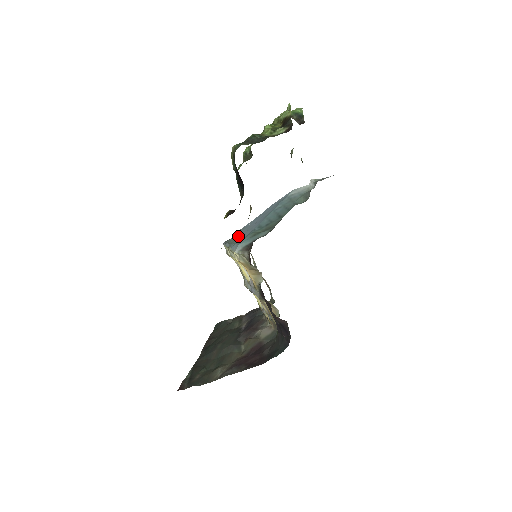
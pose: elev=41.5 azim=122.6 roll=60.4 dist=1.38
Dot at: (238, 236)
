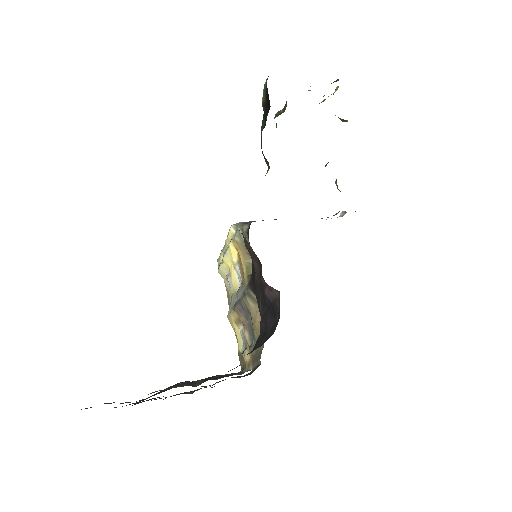
Dot at: occluded
